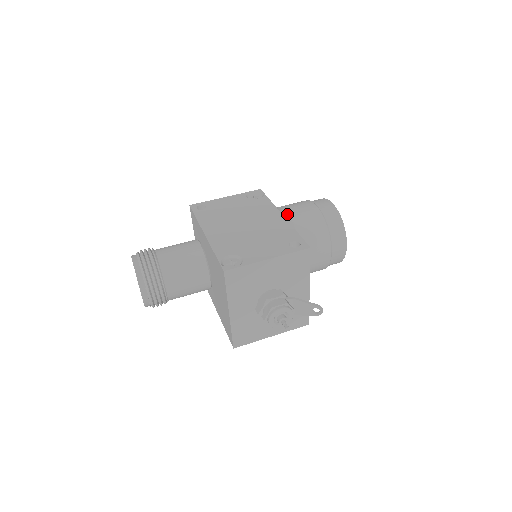
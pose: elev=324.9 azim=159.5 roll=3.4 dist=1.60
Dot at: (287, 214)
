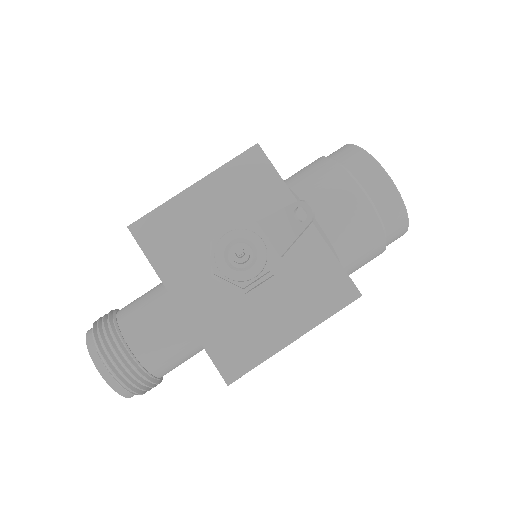
Dot at: occluded
